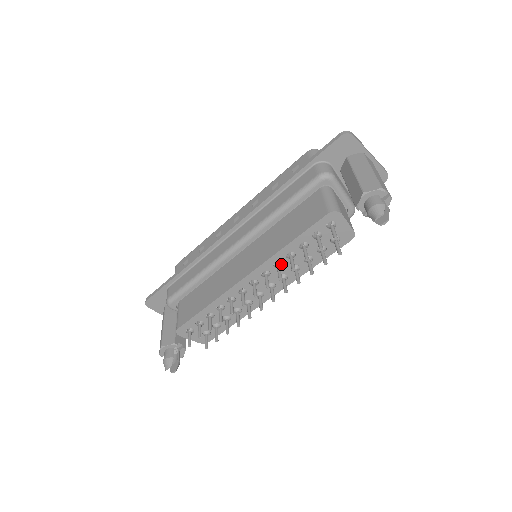
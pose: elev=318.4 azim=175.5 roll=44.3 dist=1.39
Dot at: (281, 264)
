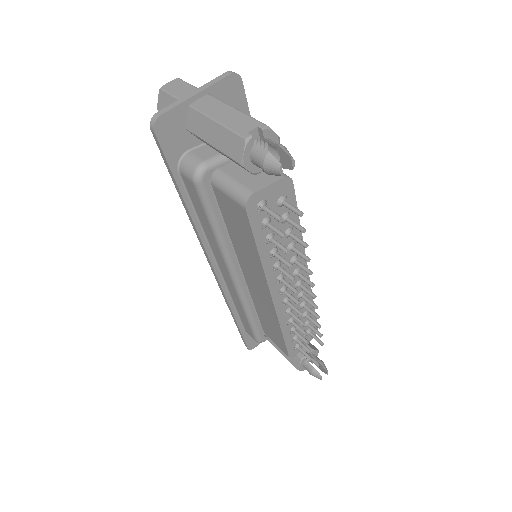
Dot at: (278, 263)
